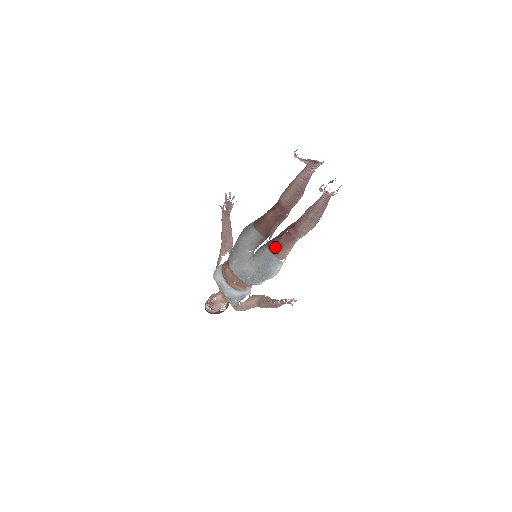
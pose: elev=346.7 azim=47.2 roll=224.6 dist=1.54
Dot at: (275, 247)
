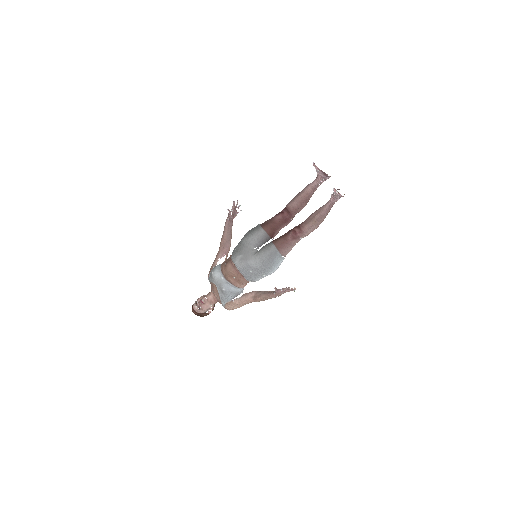
Dot at: (281, 243)
